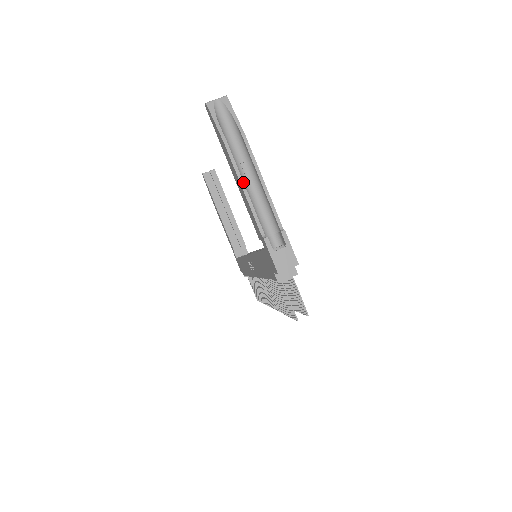
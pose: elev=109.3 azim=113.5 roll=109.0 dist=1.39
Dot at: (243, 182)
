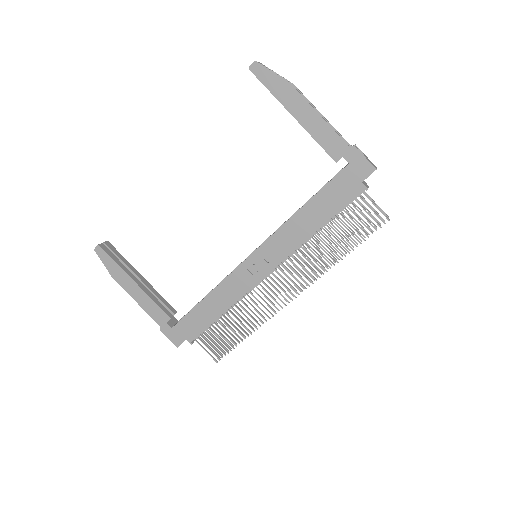
Dot at: (316, 111)
